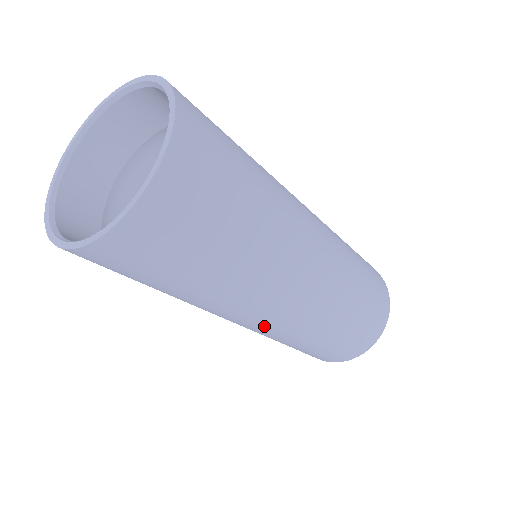
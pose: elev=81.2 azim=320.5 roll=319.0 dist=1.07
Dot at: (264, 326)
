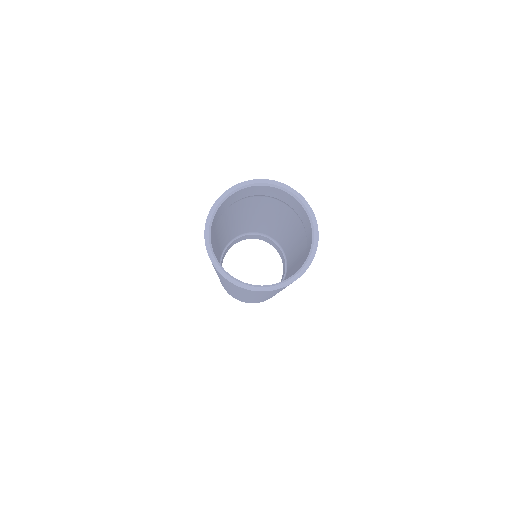
Dot at: (226, 287)
